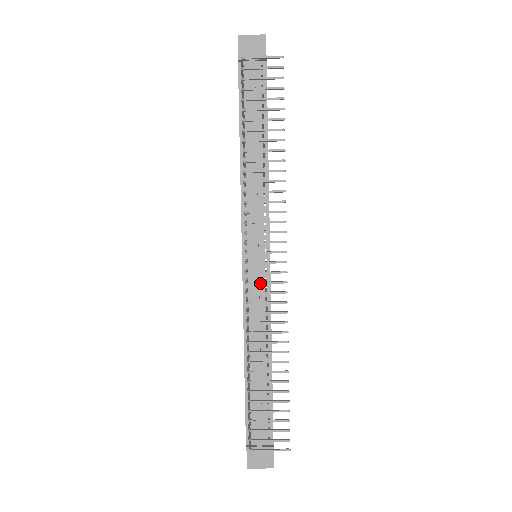
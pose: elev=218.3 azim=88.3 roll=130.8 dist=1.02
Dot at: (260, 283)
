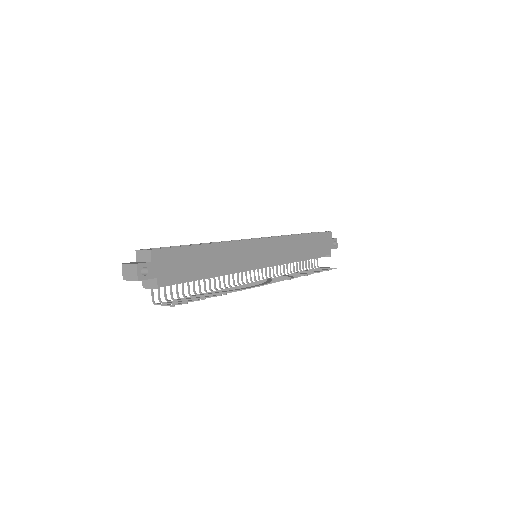
Dot at: occluded
